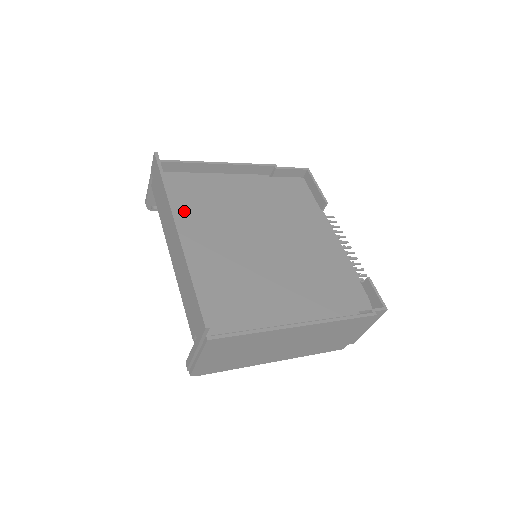
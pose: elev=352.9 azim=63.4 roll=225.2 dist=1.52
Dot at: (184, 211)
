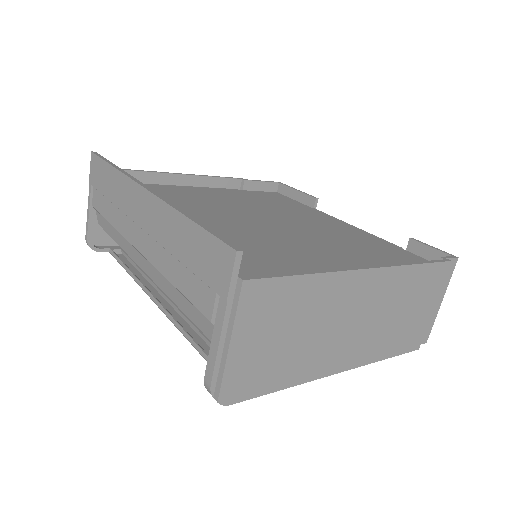
Dot at: occluded
